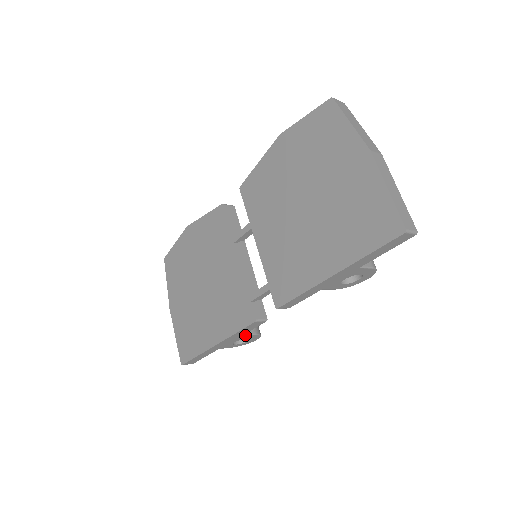
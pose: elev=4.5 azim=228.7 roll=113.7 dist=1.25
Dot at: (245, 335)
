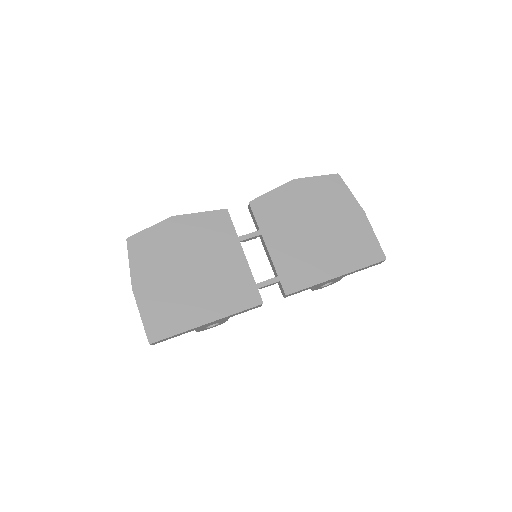
Dot at: (228, 318)
